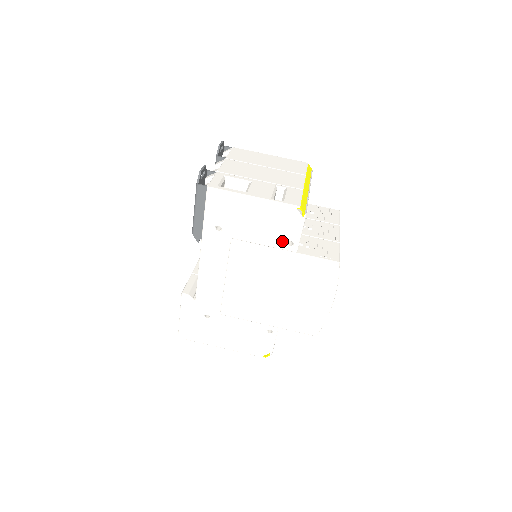
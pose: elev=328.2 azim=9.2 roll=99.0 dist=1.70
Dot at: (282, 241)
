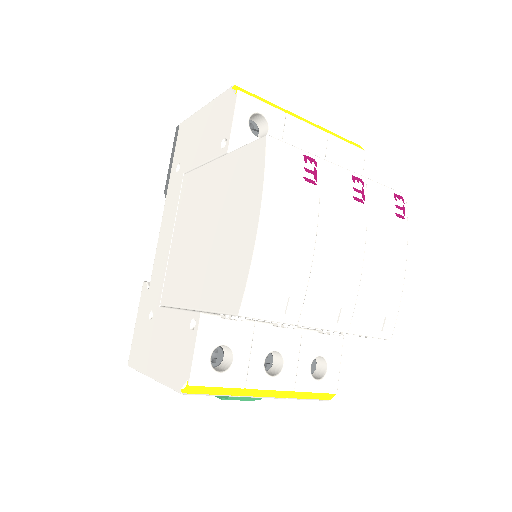
Dot at: (218, 145)
